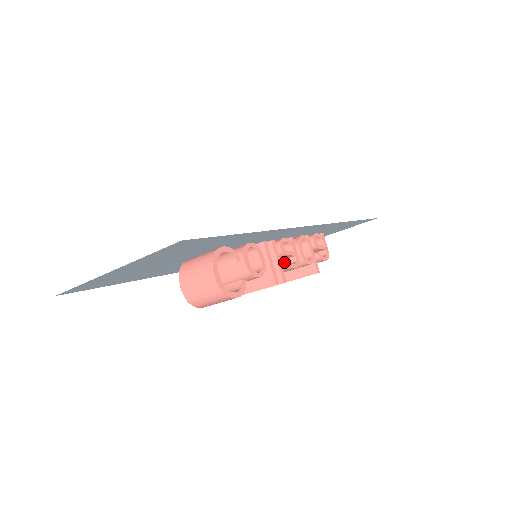
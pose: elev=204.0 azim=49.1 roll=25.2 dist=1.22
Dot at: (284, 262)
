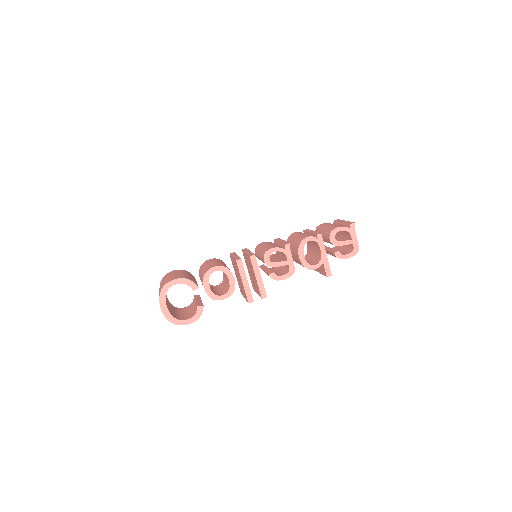
Dot at: (269, 275)
